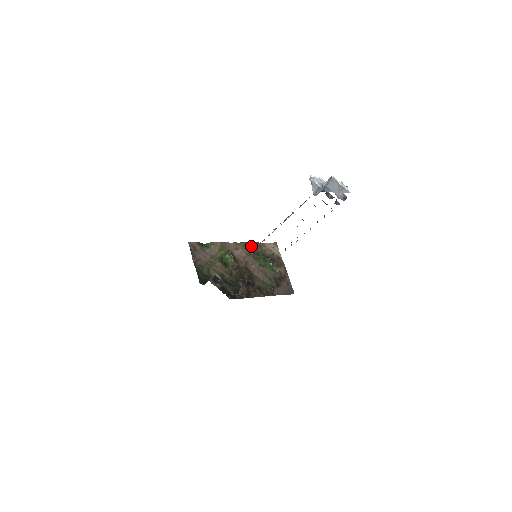
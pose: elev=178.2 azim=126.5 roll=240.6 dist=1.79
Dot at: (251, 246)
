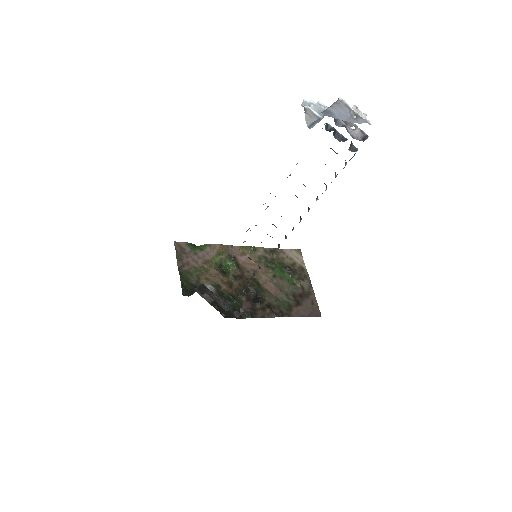
Dot at: (264, 252)
